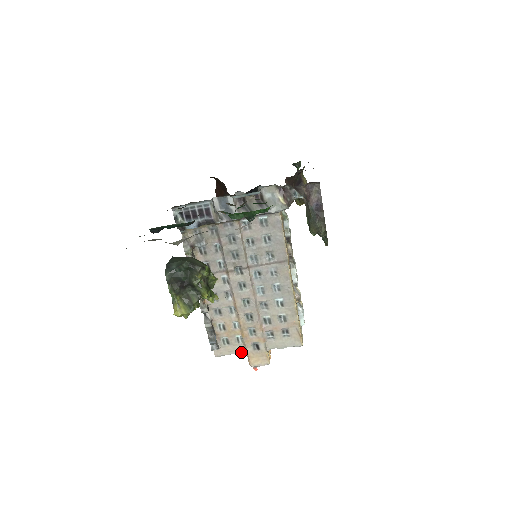
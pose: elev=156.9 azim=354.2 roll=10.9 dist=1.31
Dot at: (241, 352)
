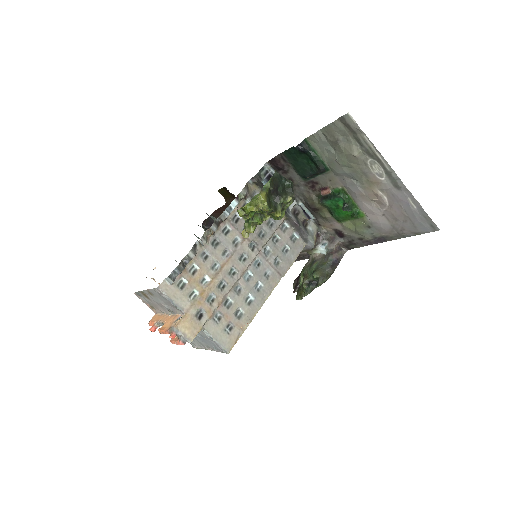
Dot at: (182, 307)
